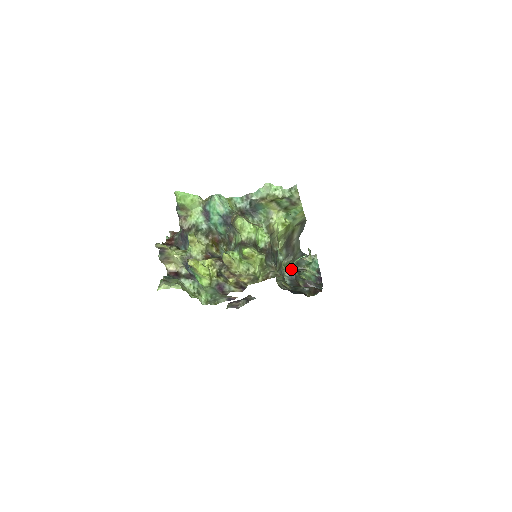
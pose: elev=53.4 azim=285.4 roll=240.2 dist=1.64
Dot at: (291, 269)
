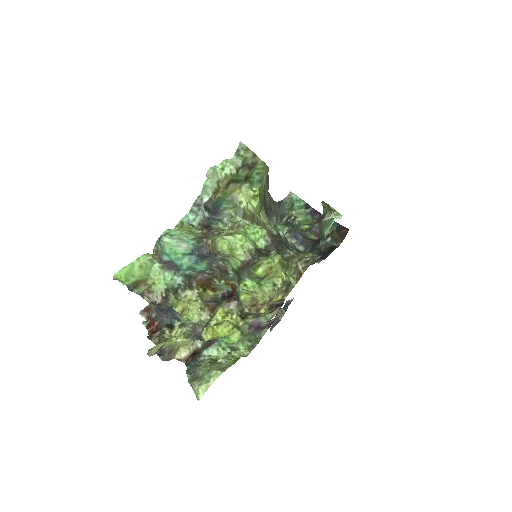
Dot at: (291, 232)
